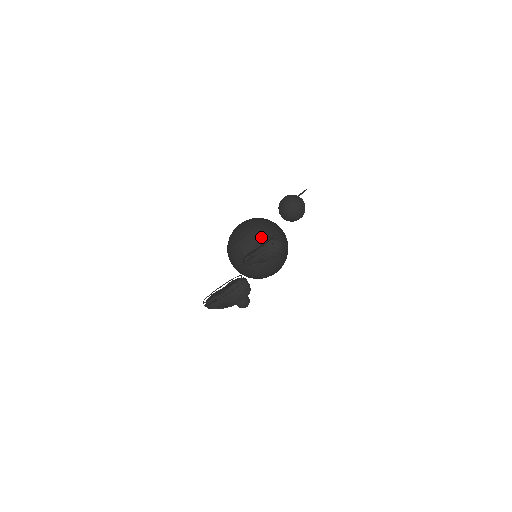
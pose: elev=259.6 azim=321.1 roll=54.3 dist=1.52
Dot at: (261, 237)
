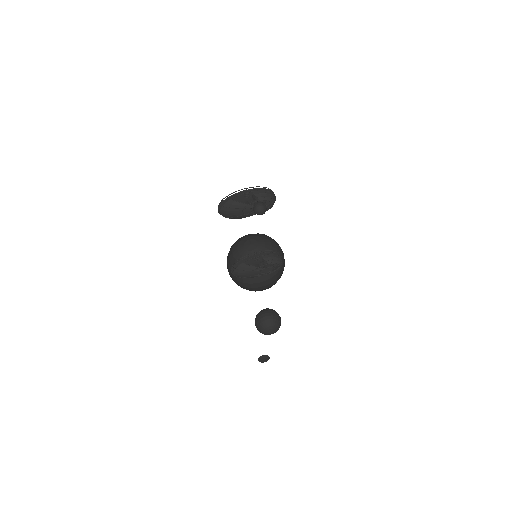
Dot at: (251, 281)
